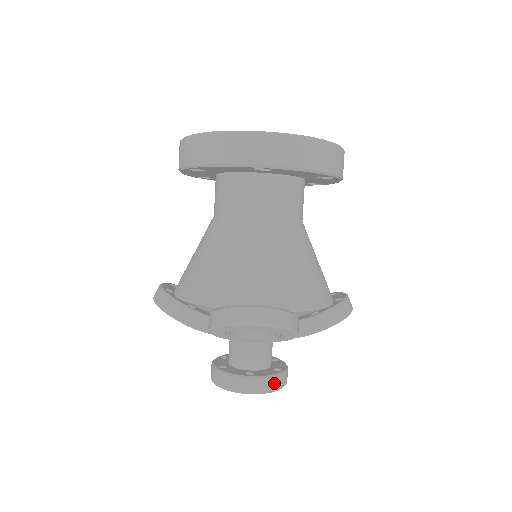
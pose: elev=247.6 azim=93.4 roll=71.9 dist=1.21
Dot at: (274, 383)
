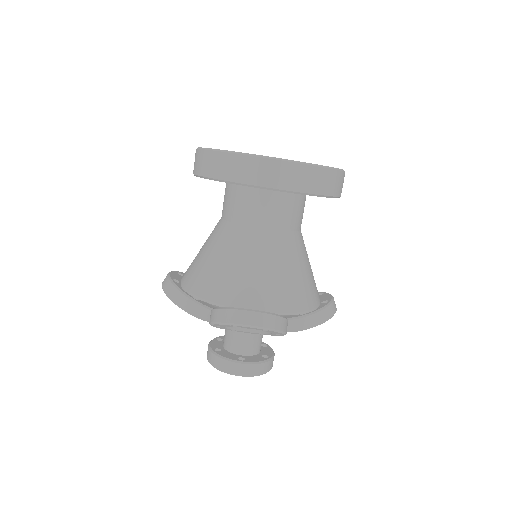
Dot at: (261, 368)
